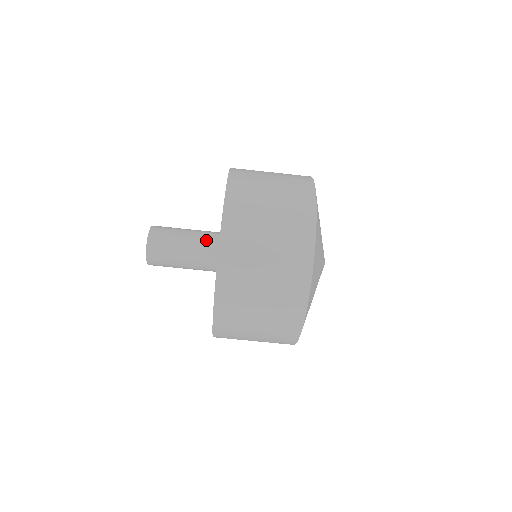
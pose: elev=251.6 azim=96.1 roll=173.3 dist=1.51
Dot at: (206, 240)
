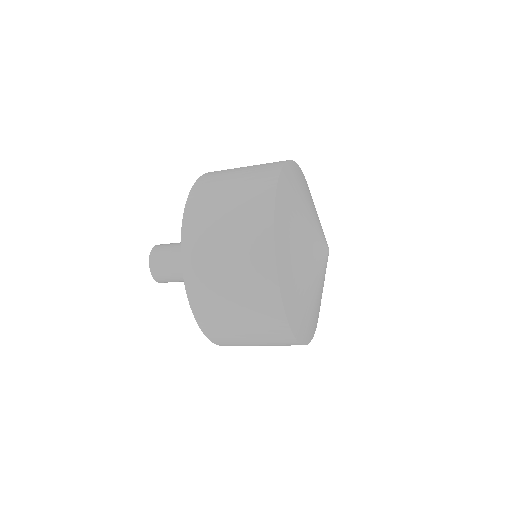
Dot at: occluded
